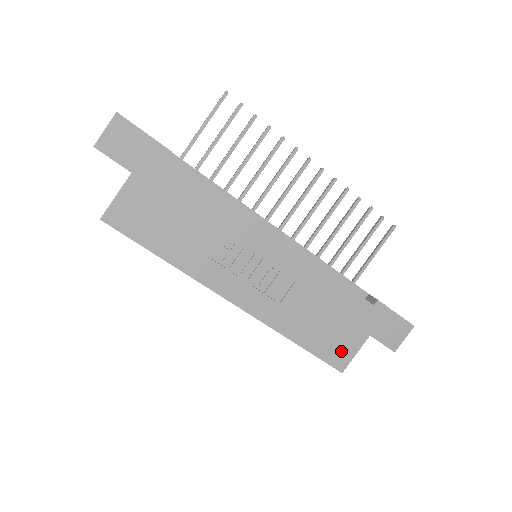
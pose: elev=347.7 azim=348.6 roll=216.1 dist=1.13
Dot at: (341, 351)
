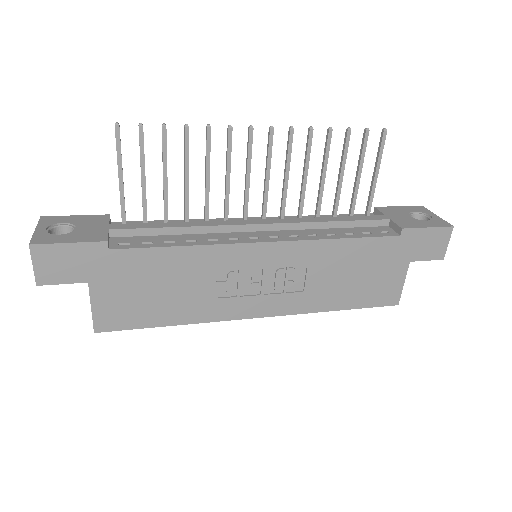
Dot at: (387, 290)
